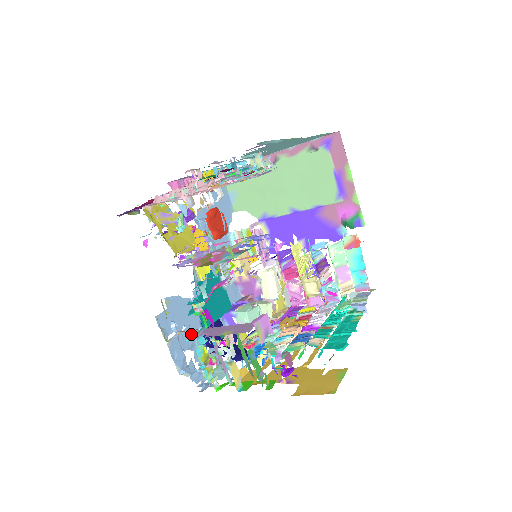
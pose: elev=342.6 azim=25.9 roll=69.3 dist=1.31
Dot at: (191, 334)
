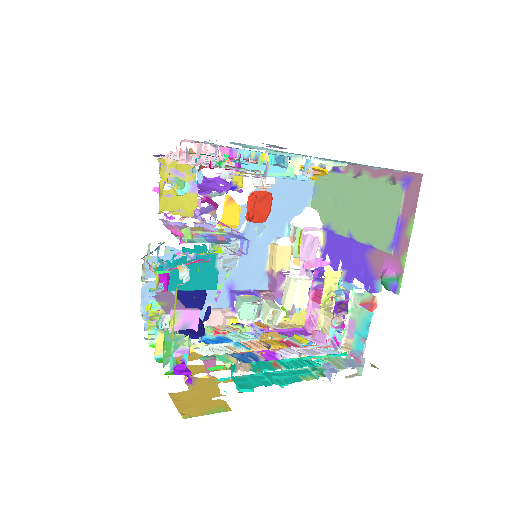
Dot at: occluded
